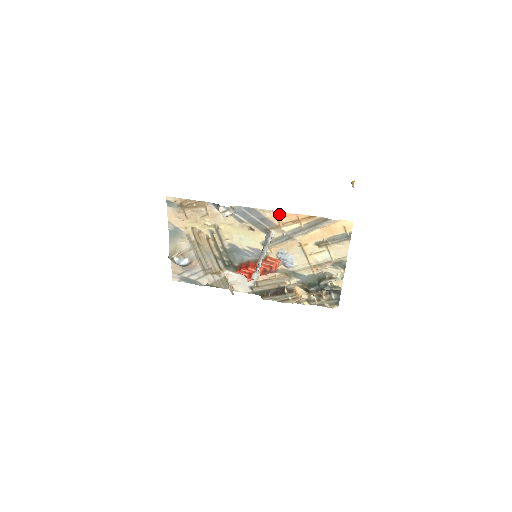
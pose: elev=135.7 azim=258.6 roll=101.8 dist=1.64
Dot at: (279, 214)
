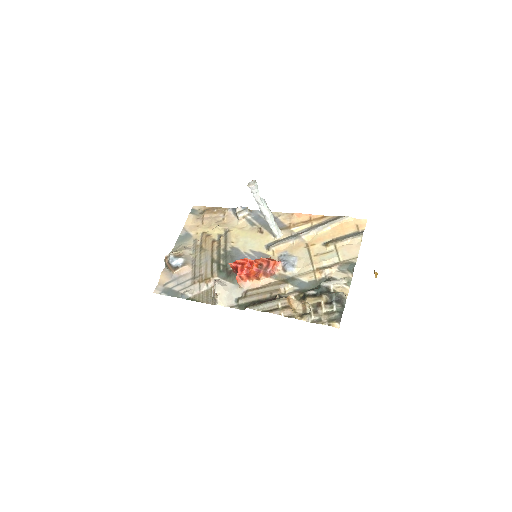
Dot at: (292, 216)
